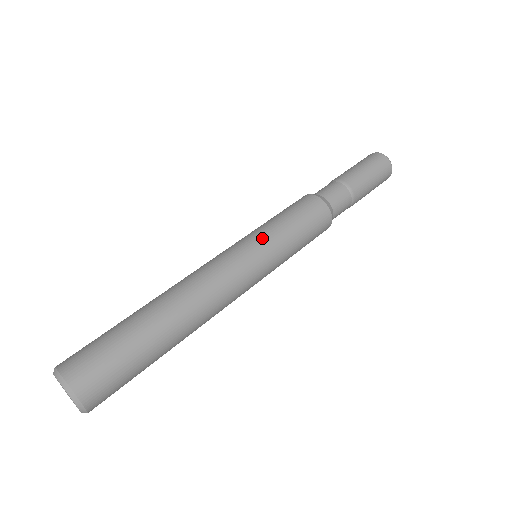
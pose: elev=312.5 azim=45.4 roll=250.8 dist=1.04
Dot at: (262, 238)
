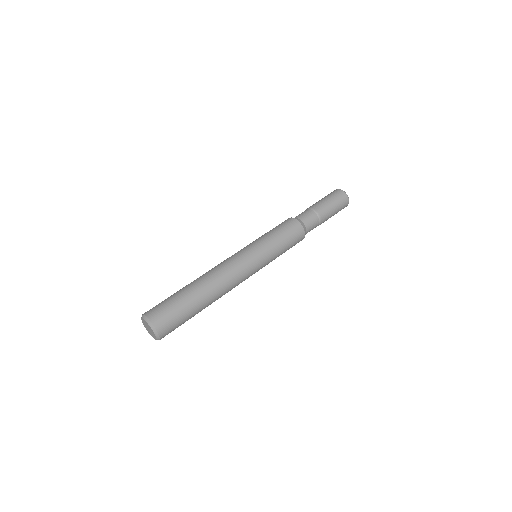
Dot at: (265, 252)
